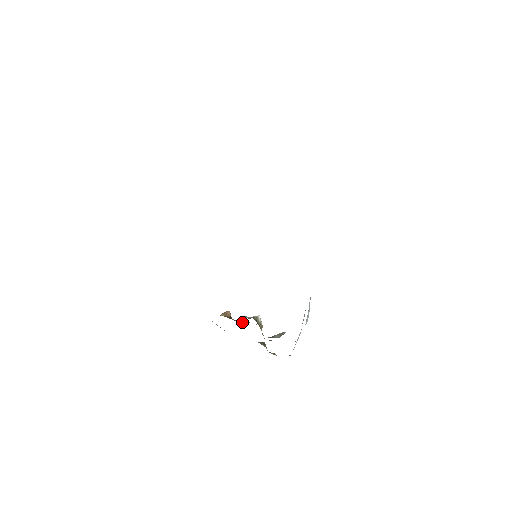
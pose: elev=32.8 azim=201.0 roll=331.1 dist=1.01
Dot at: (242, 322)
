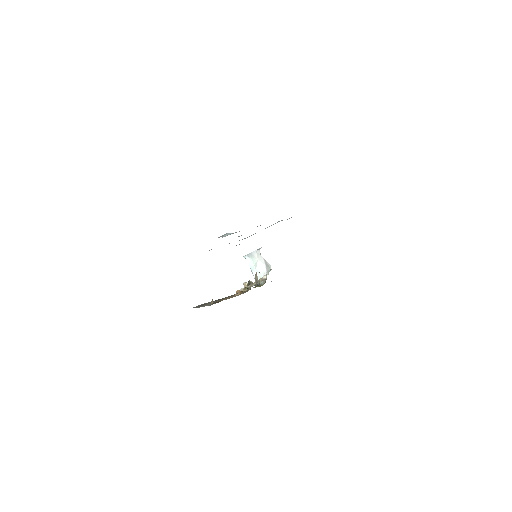
Dot at: (246, 289)
